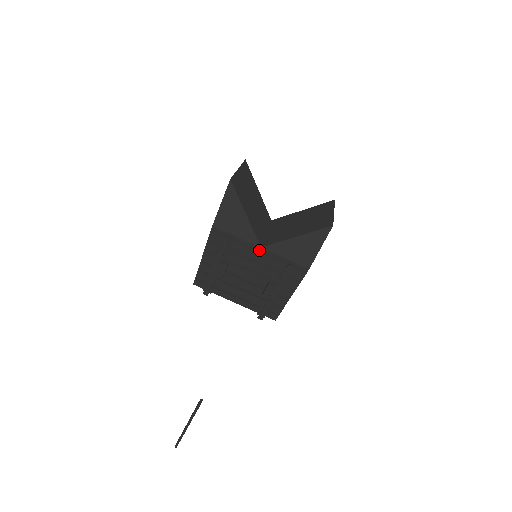
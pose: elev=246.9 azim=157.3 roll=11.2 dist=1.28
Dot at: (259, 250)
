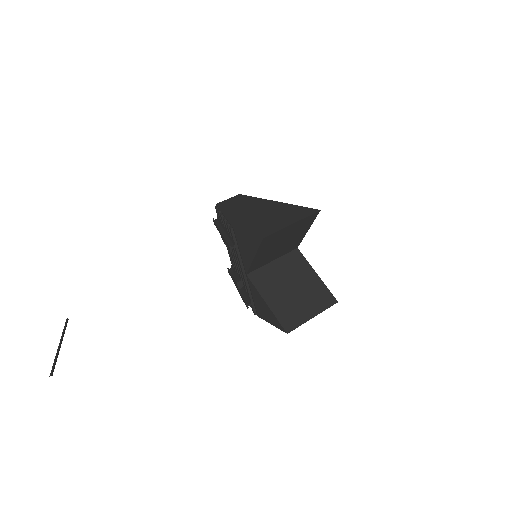
Dot at: (245, 272)
